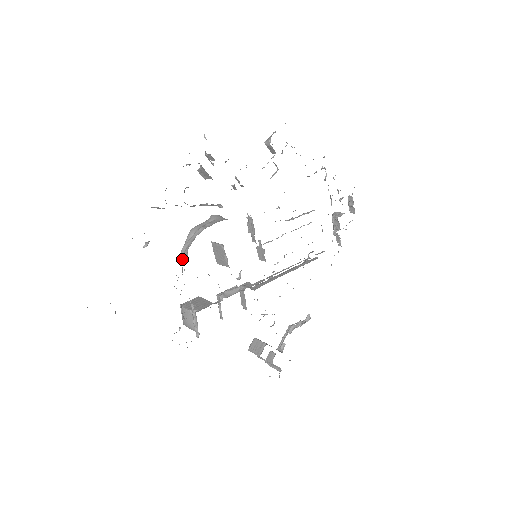
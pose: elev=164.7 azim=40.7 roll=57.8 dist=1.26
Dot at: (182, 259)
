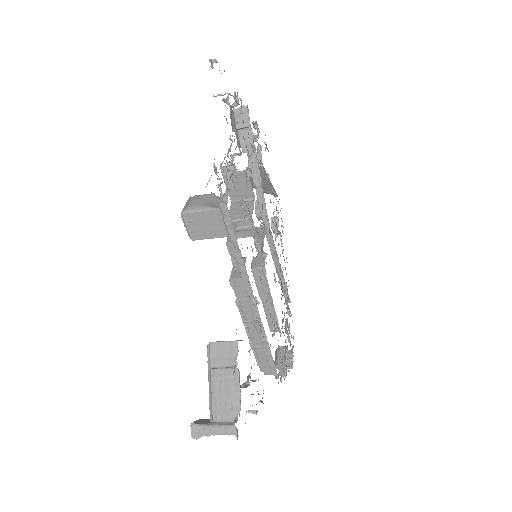
Dot at: occluded
